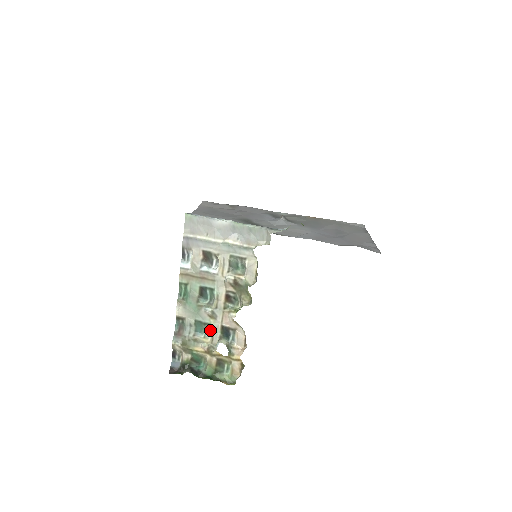
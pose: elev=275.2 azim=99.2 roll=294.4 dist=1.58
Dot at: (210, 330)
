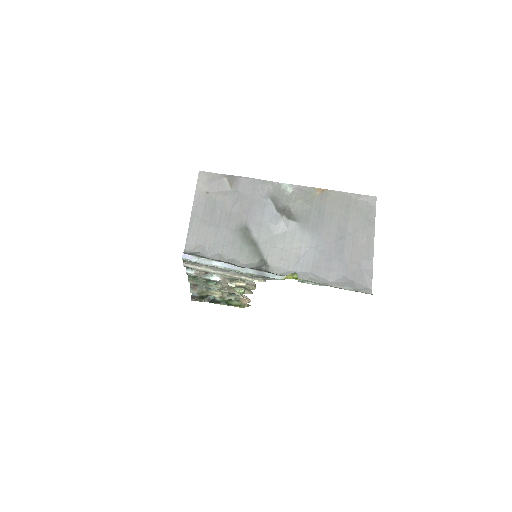
Dot at: (220, 290)
